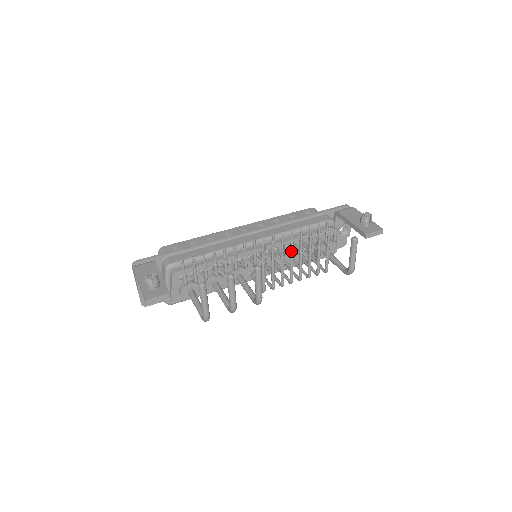
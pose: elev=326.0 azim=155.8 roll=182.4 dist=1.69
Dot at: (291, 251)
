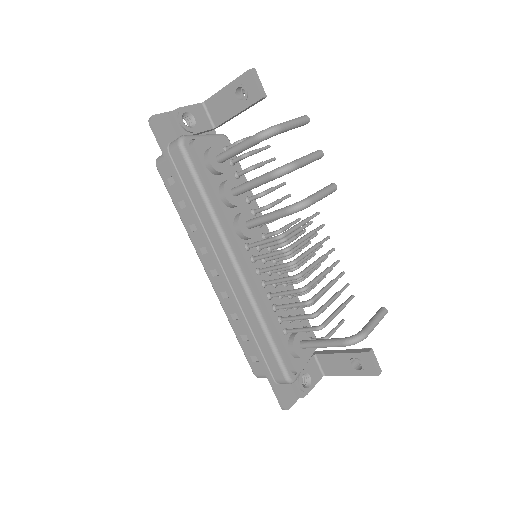
Dot at: (327, 253)
